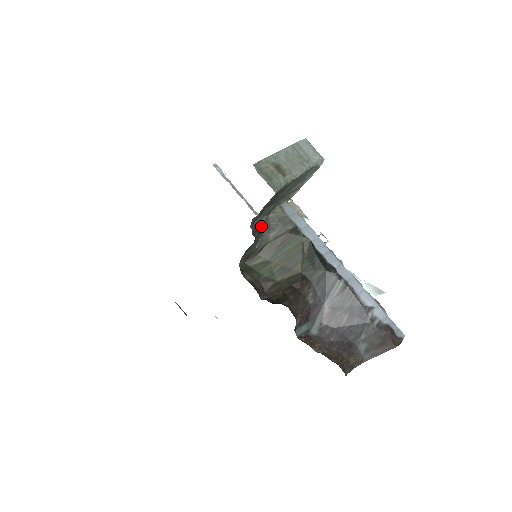
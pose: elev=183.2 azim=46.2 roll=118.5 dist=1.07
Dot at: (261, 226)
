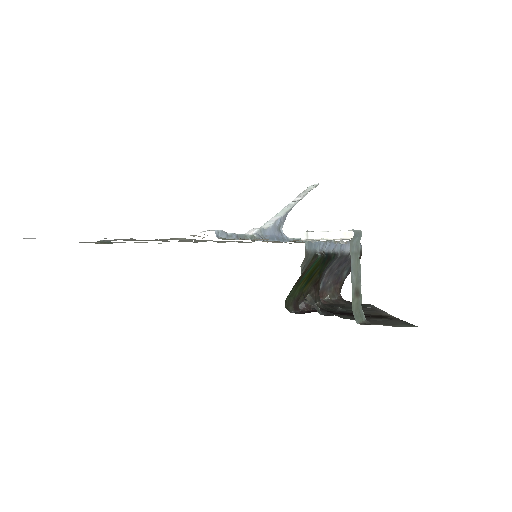
Dot at: occluded
